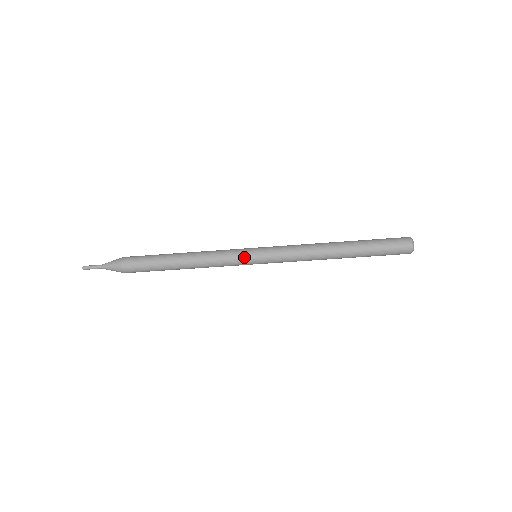
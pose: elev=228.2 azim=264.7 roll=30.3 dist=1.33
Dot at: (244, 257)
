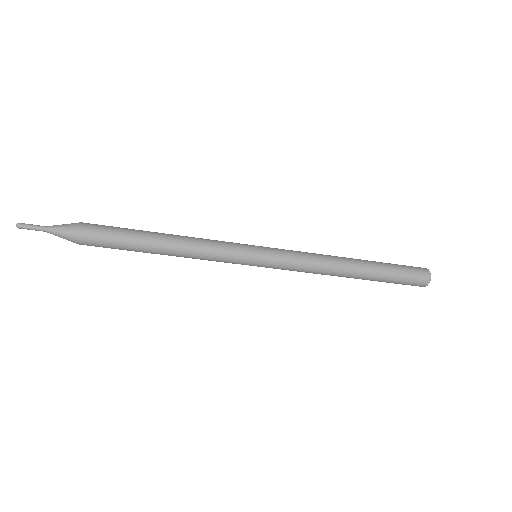
Dot at: (244, 251)
